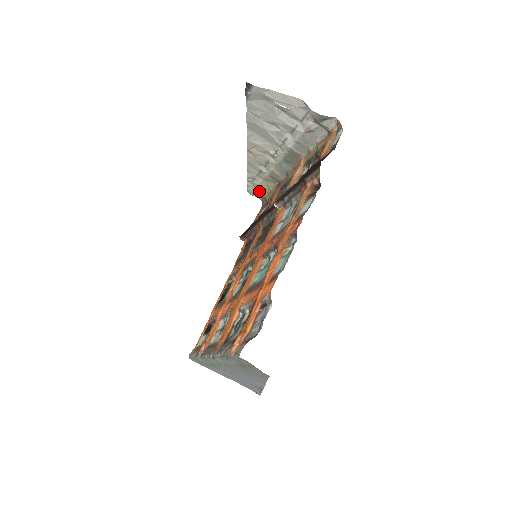
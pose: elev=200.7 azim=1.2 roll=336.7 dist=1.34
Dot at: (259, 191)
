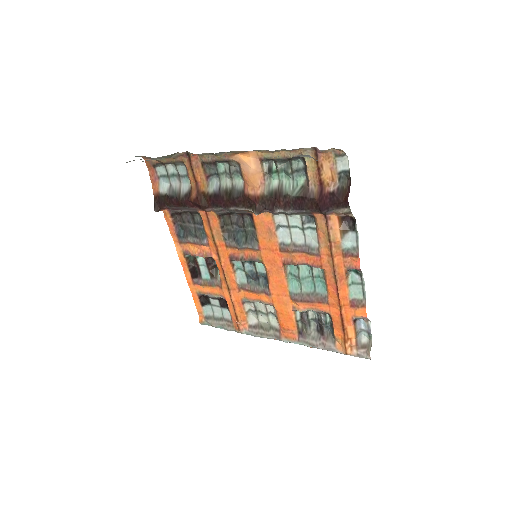
Dot at: occluded
